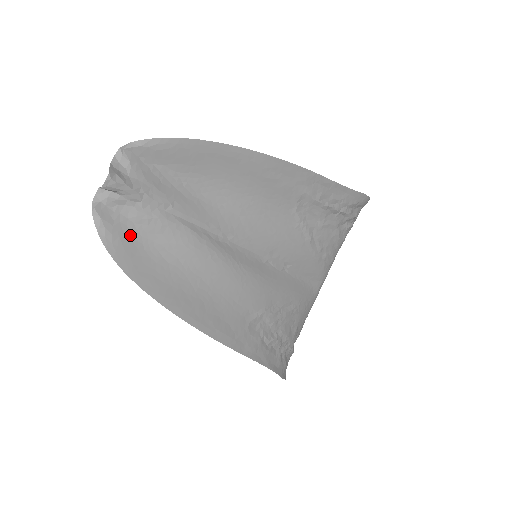
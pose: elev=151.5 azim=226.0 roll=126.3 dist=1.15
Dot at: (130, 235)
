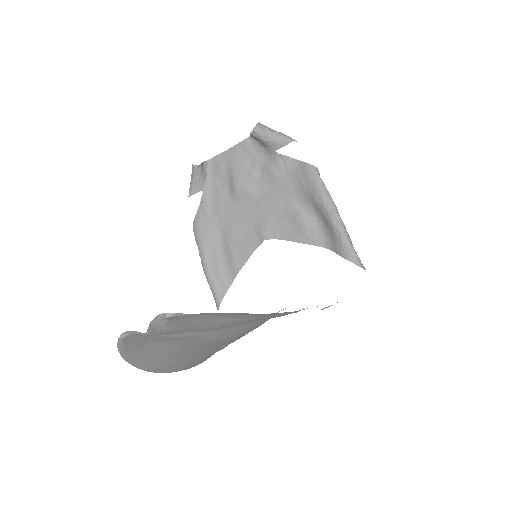
Dot at: (144, 343)
